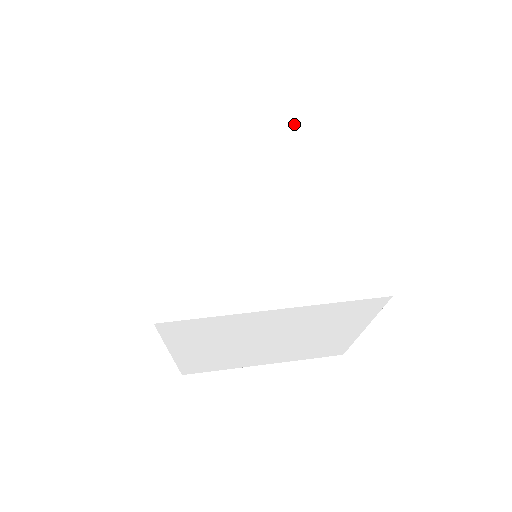
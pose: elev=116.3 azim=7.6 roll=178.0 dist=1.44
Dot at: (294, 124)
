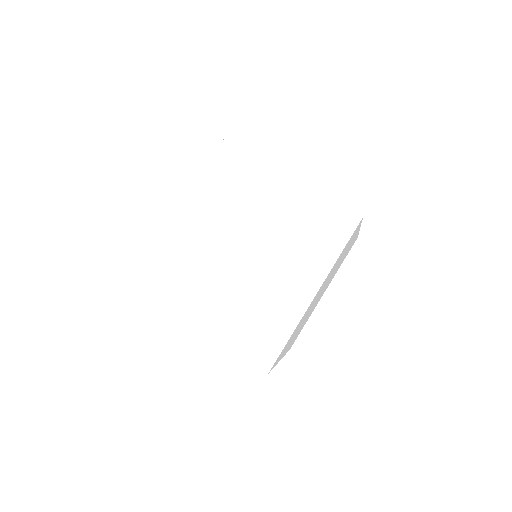
Dot at: (321, 197)
